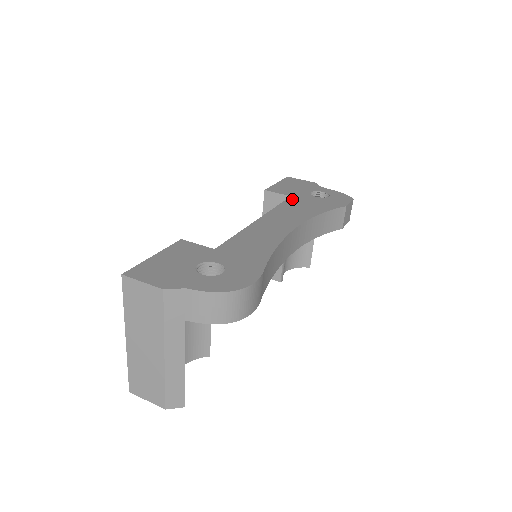
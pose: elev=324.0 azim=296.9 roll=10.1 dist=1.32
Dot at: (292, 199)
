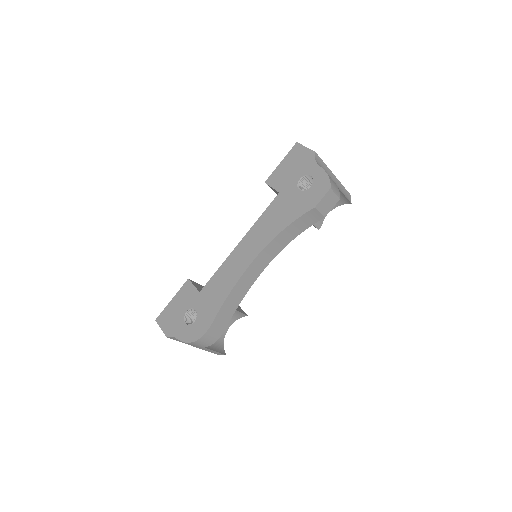
Dot at: (277, 200)
